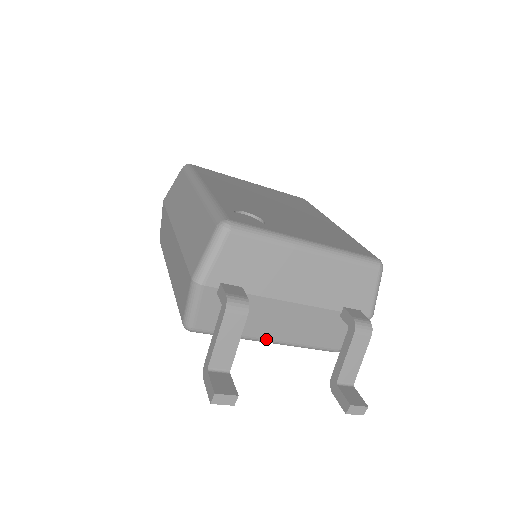
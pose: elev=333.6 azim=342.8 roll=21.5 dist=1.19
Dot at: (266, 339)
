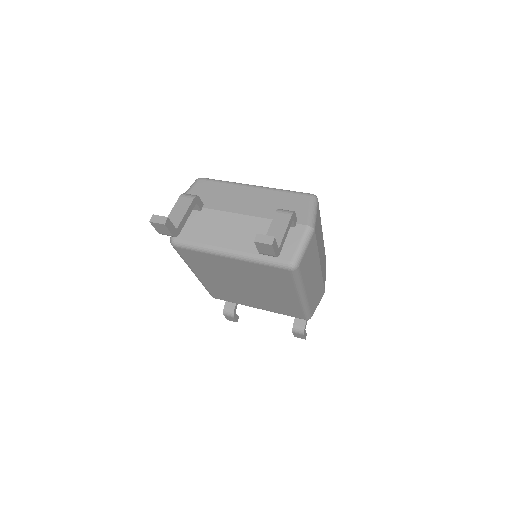
Dot at: (225, 249)
